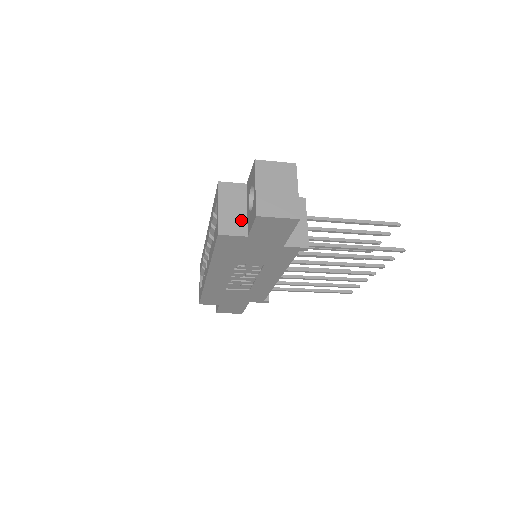
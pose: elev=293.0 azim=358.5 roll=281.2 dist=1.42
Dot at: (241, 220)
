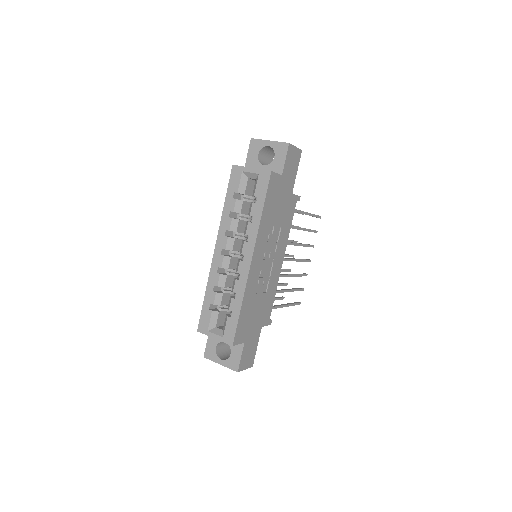
Dot at: occluded
